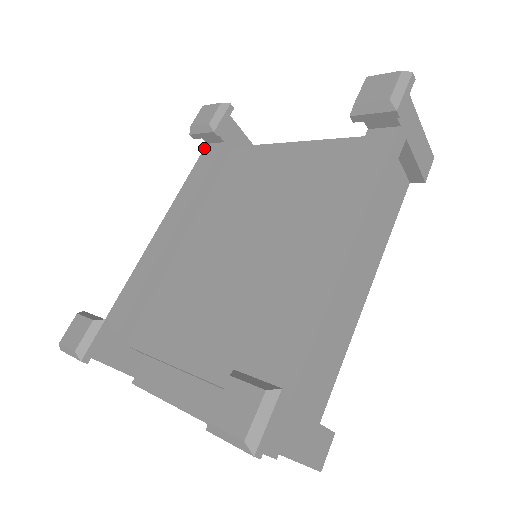
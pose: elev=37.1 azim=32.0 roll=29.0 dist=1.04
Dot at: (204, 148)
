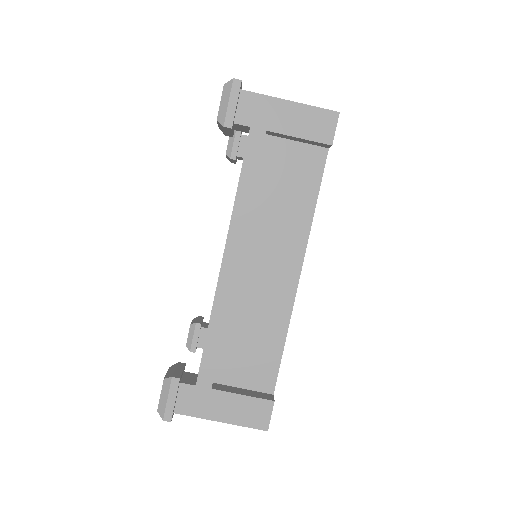
Dot at: occluded
